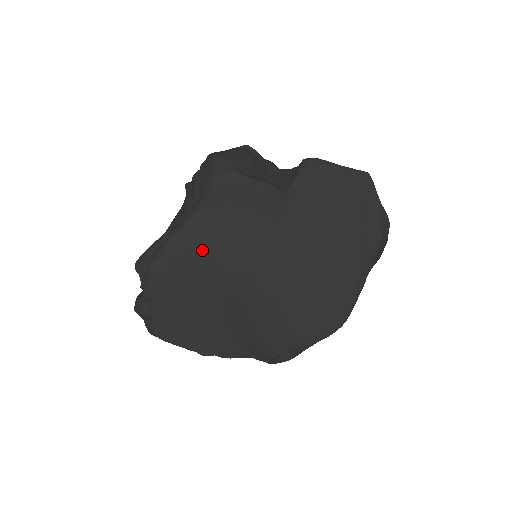
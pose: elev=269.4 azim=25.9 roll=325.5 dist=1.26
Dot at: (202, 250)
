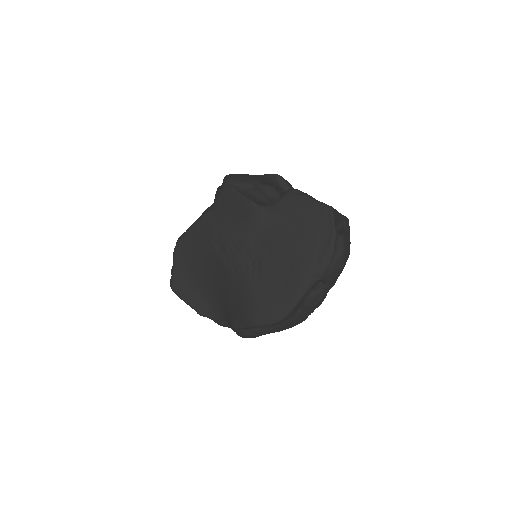
Dot at: (206, 238)
